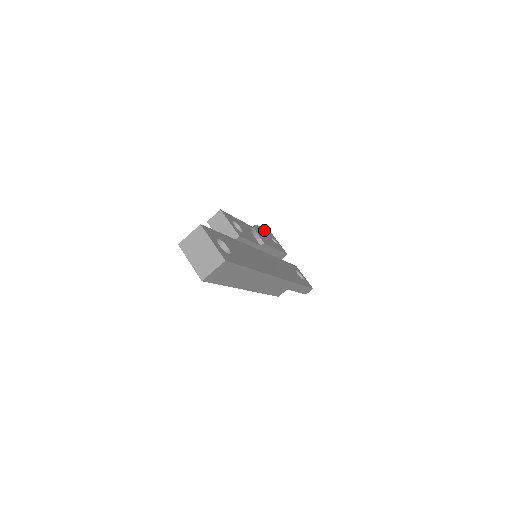
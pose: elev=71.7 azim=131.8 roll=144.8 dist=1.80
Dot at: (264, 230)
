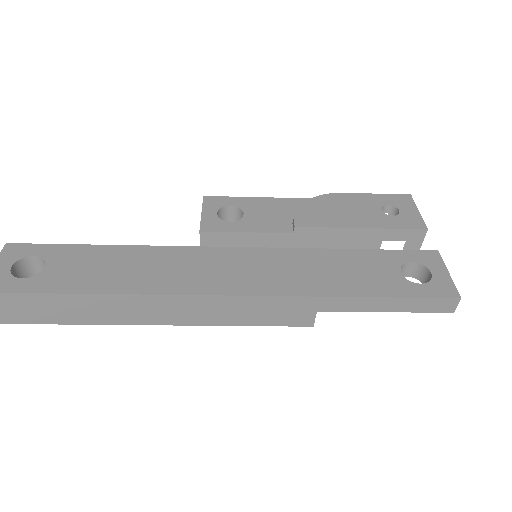
Dot at: (365, 196)
